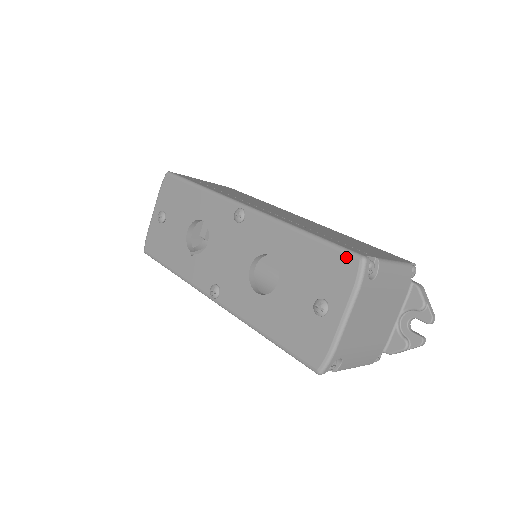
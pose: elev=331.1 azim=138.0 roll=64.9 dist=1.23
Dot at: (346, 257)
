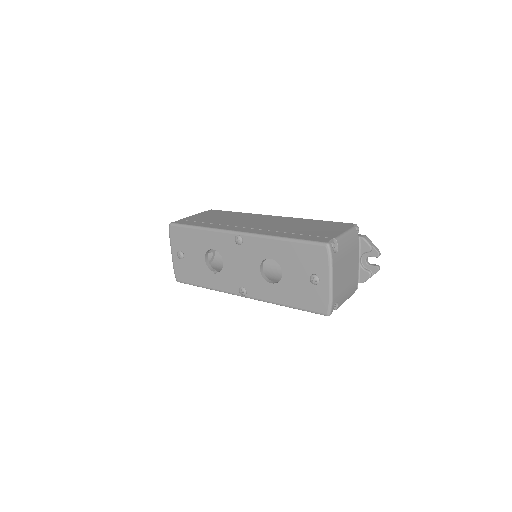
Dot at: (317, 247)
